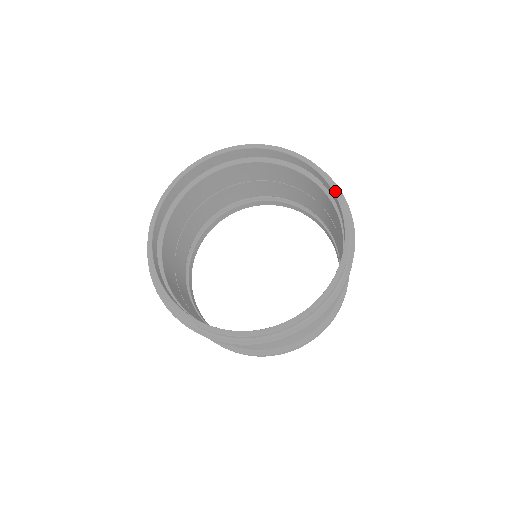
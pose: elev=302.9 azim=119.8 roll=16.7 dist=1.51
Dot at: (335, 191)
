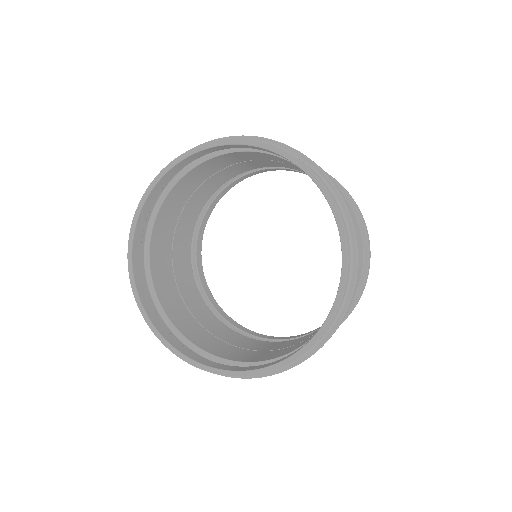
Dot at: (318, 183)
